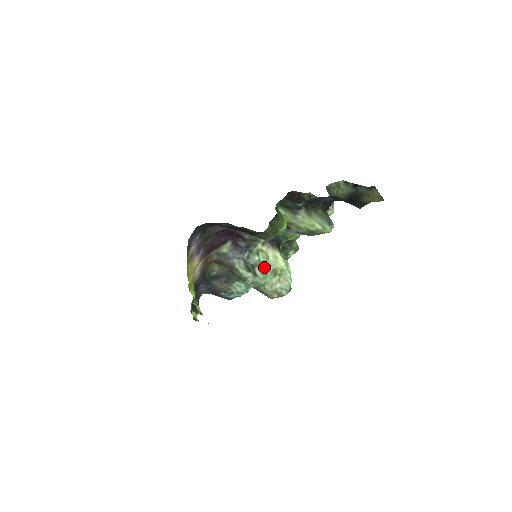
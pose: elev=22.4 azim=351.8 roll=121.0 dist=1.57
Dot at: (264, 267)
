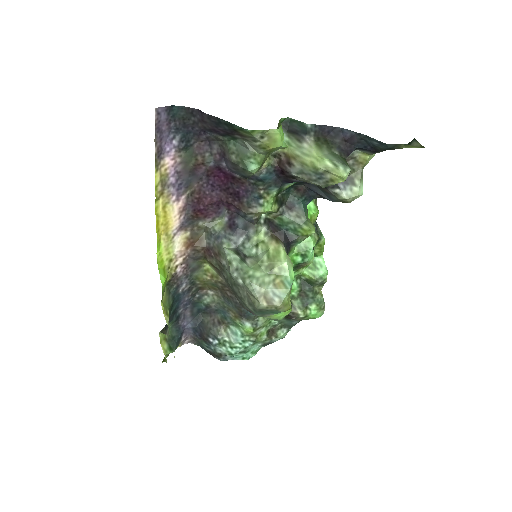
Dot at: (259, 259)
